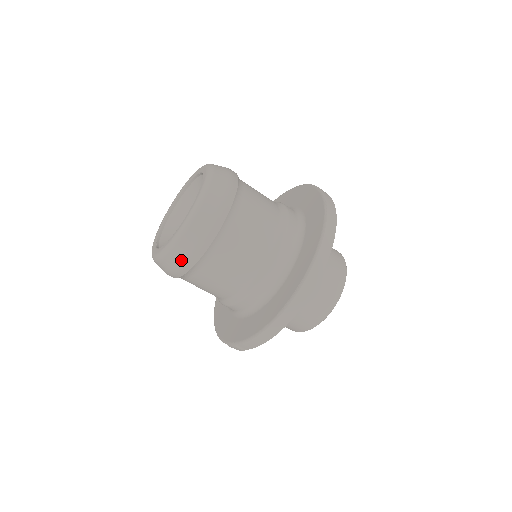
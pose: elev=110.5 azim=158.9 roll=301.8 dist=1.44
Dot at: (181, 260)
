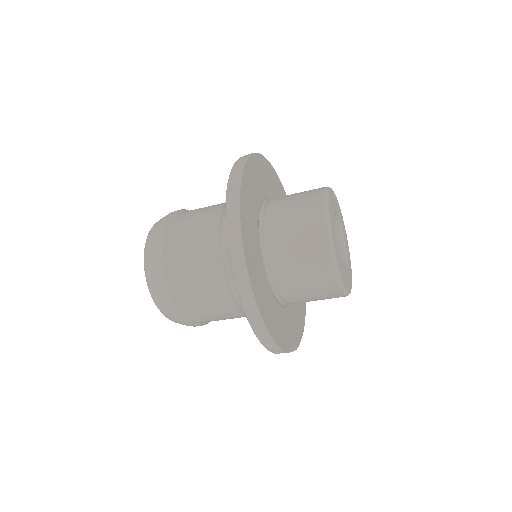
Dot at: (182, 324)
